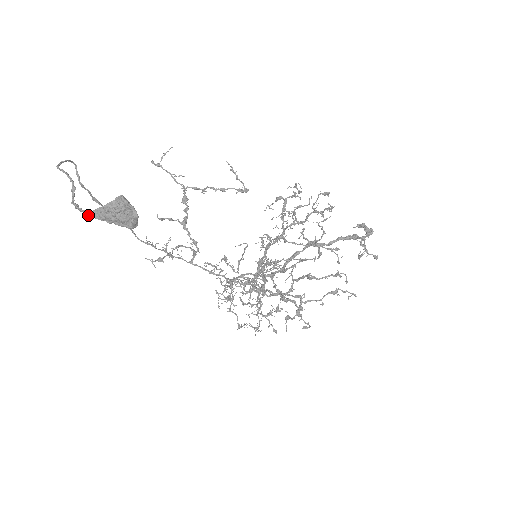
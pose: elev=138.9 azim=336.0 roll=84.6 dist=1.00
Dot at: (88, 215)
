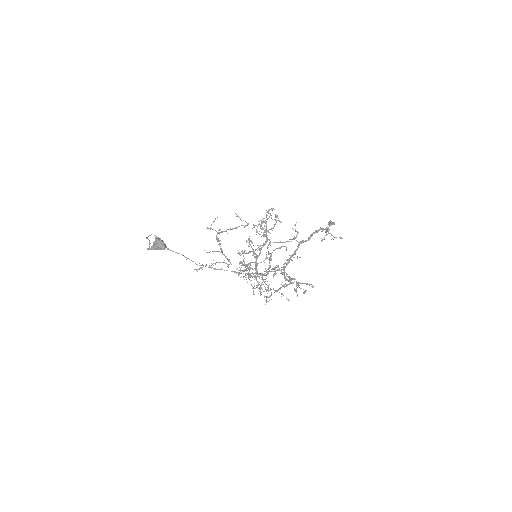
Dot at: occluded
